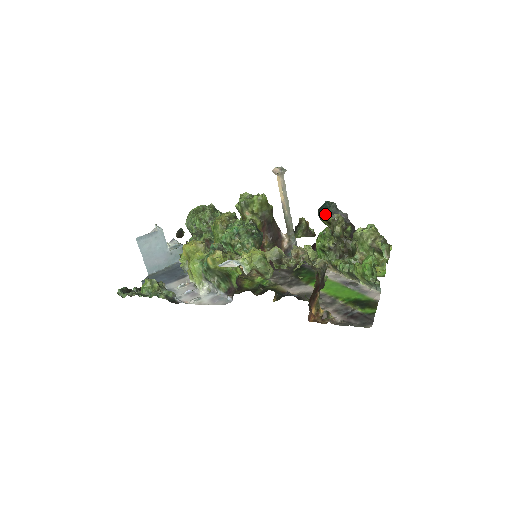
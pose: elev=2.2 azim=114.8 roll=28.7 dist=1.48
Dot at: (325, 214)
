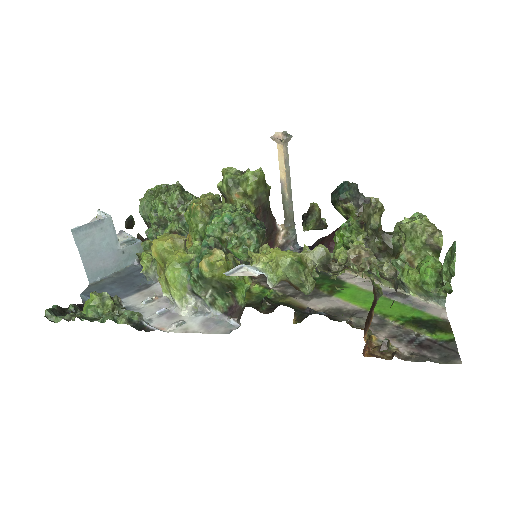
Dot at: (343, 198)
